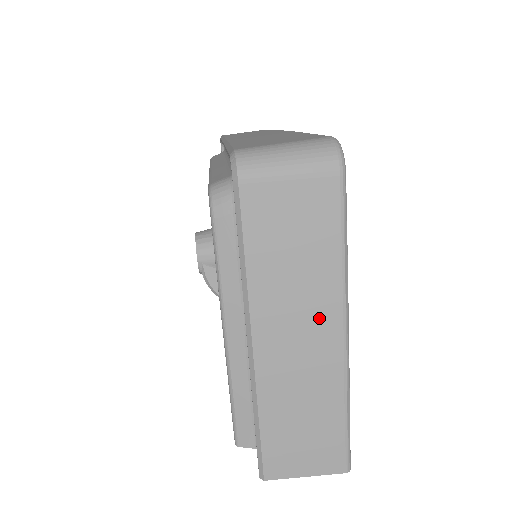
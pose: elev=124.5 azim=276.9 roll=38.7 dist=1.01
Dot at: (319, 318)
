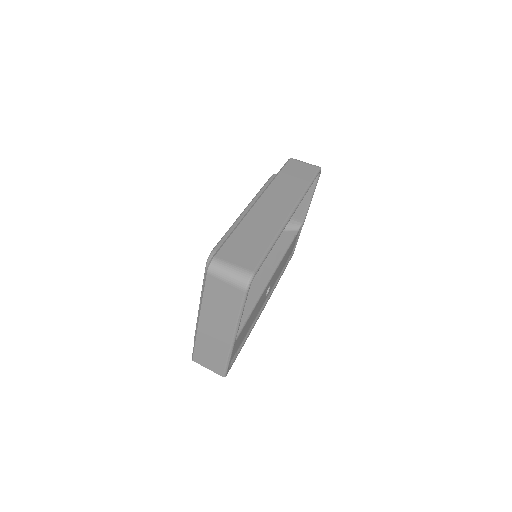
Dot at: (225, 327)
